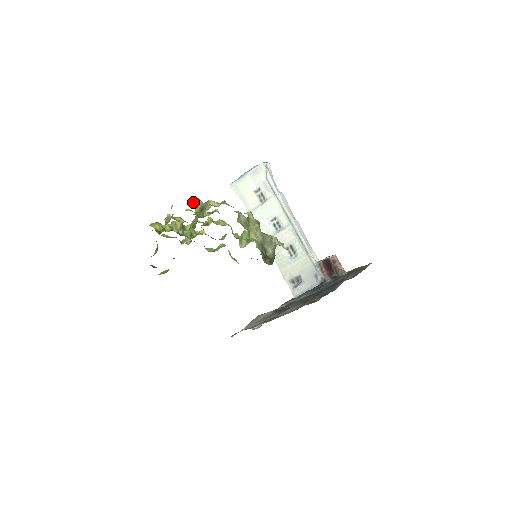
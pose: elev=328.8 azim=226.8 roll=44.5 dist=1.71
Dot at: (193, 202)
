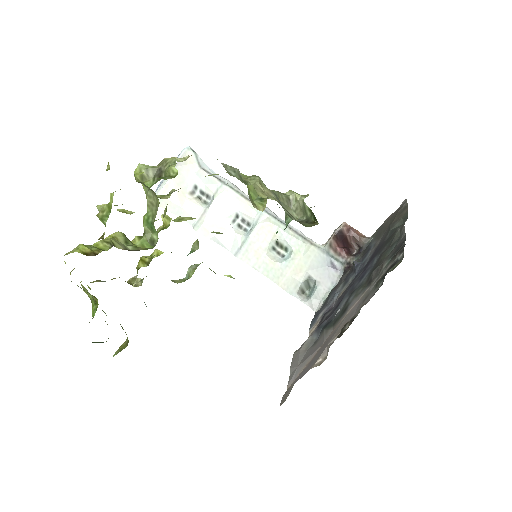
Dot at: (136, 172)
